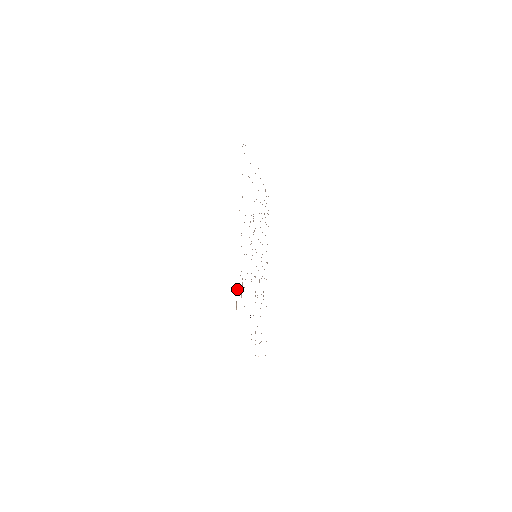
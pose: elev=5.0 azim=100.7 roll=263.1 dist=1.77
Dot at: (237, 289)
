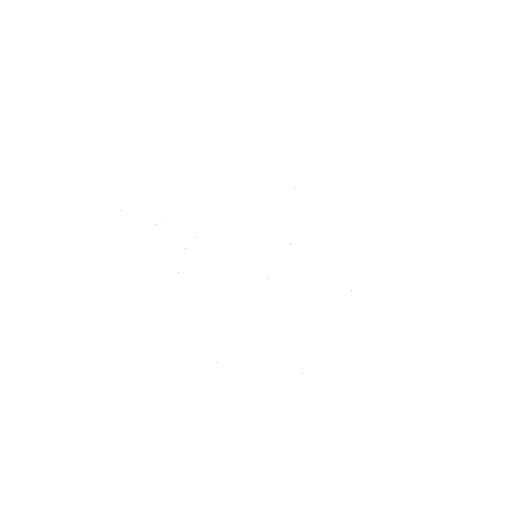
Dot at: occluded
